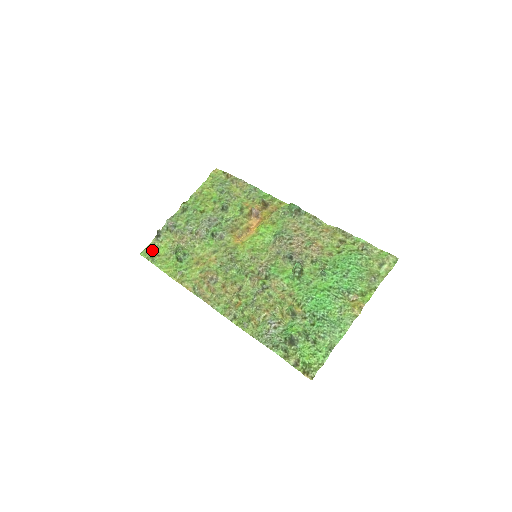
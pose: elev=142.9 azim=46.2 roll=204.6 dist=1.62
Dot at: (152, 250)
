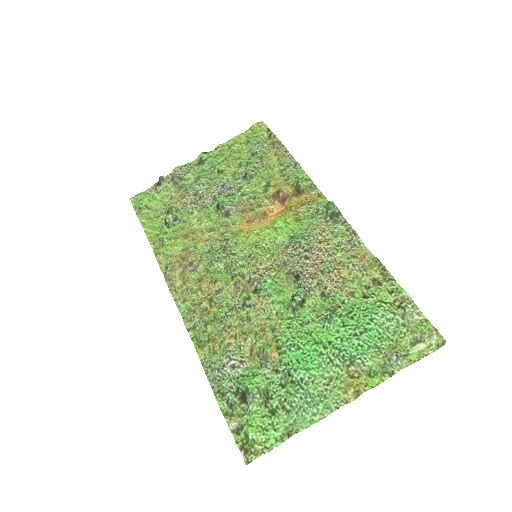
Dot at: (145, 199)
